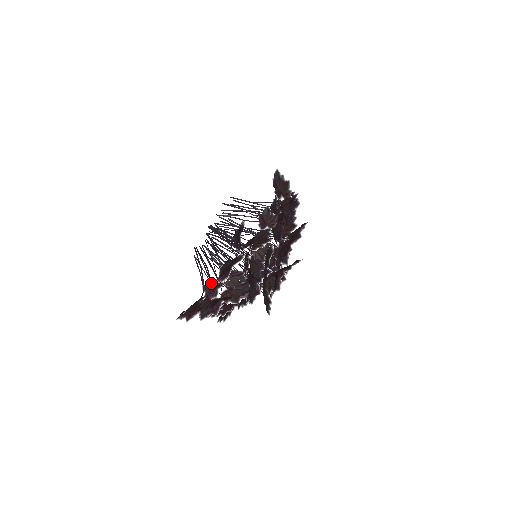
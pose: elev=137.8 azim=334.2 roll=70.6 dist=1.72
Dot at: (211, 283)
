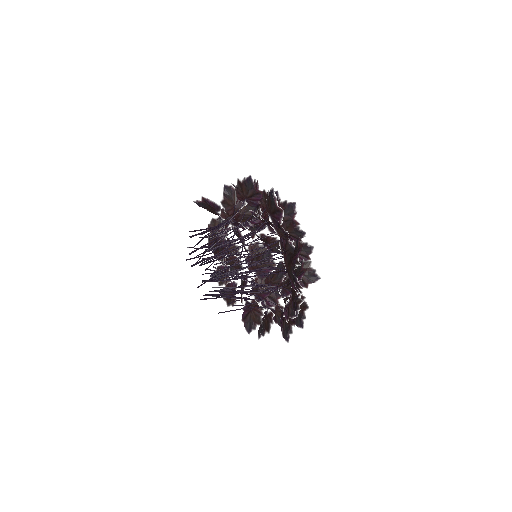
Dot at: occluded
